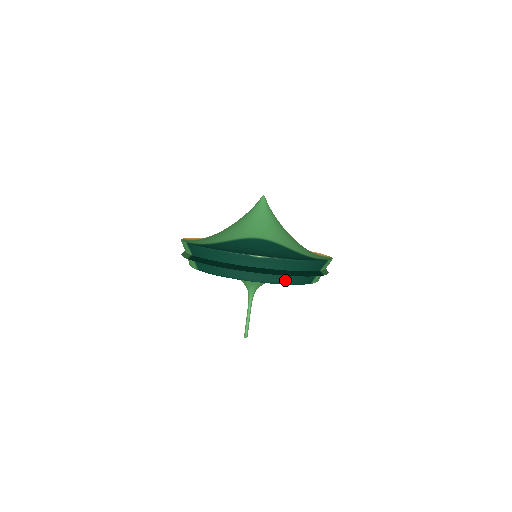
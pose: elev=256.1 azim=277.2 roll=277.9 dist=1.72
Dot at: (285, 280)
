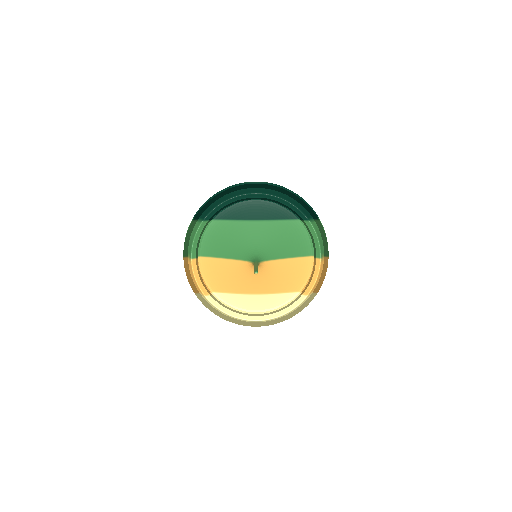
Dot at: (282, 197)
